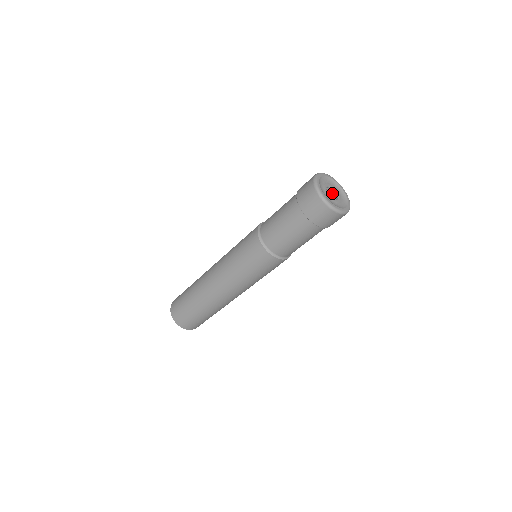
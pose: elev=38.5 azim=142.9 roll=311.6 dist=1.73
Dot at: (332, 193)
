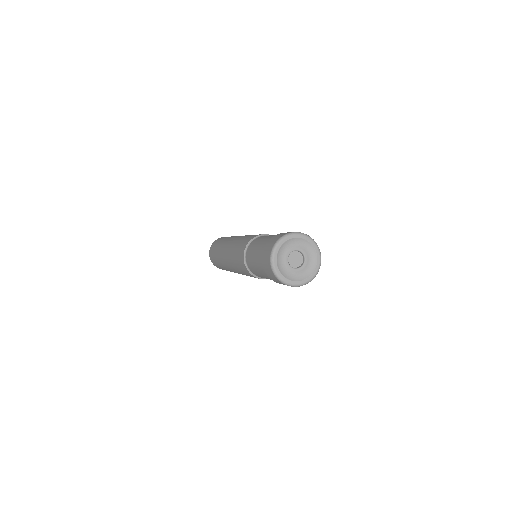
Dot at: (300, 257)
